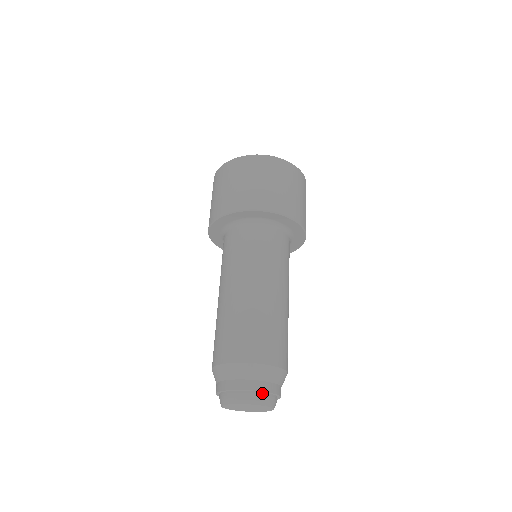
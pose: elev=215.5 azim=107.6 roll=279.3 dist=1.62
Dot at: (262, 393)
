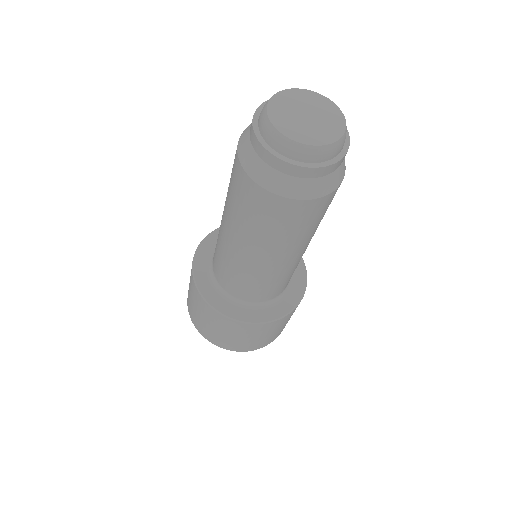
Dot at: occluded
